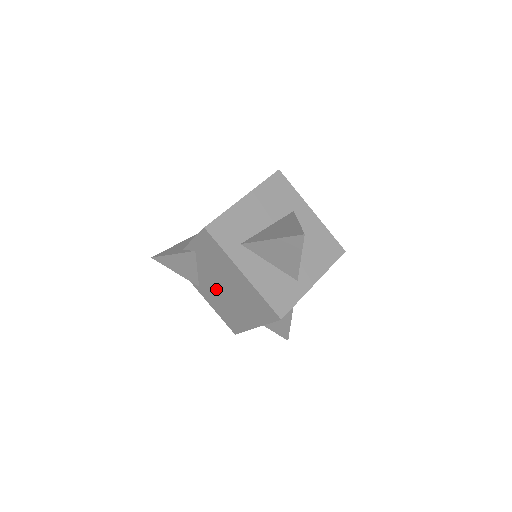
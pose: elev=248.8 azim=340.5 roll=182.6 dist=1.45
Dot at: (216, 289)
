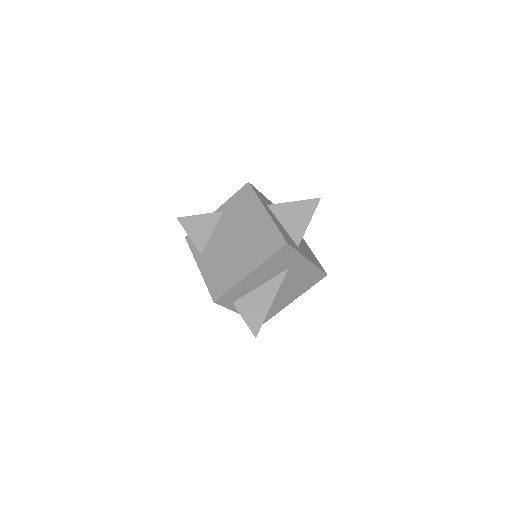
Dot at: (223, 246)
